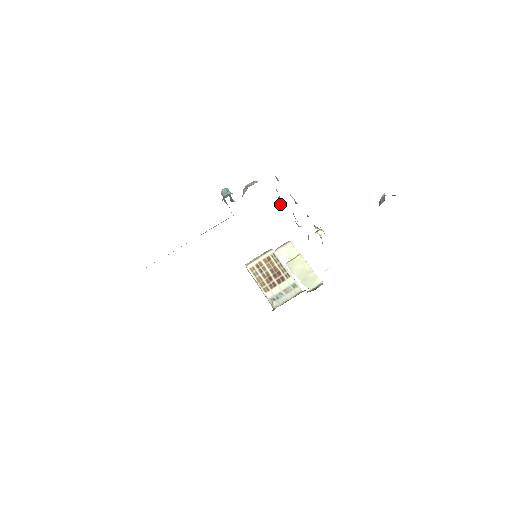
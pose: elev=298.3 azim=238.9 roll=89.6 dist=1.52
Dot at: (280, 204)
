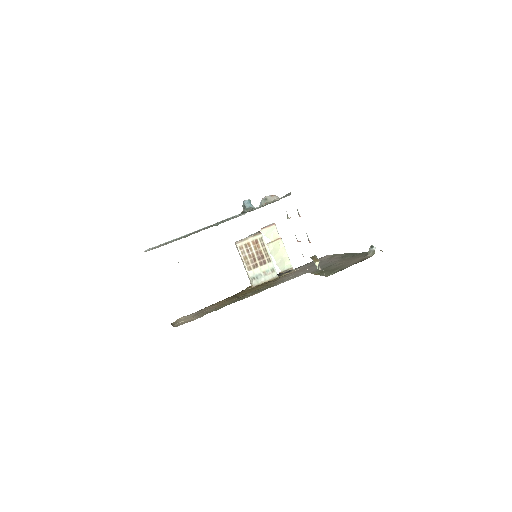
Dot at: (287, 217)
